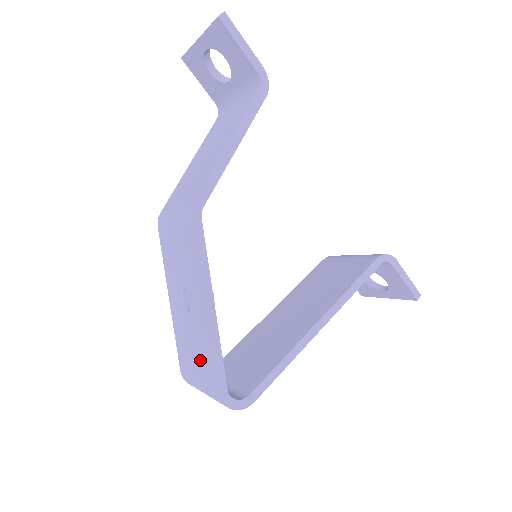
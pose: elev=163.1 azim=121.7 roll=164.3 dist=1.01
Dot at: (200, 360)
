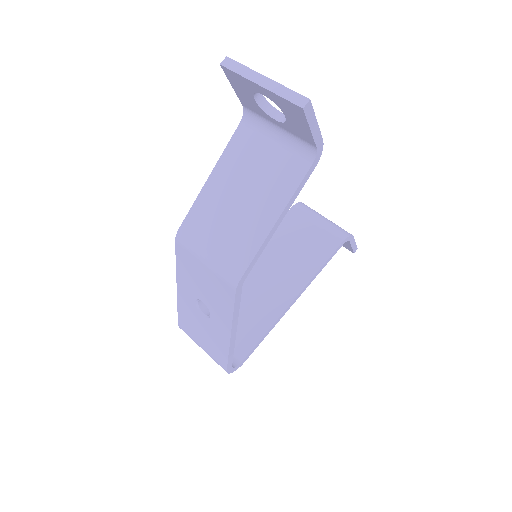
Dot at: (210, 344)
